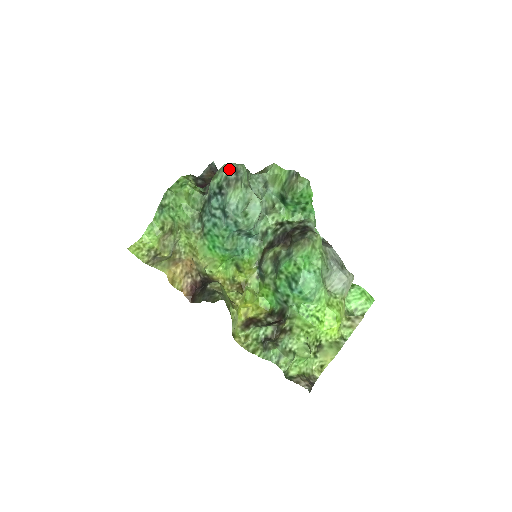
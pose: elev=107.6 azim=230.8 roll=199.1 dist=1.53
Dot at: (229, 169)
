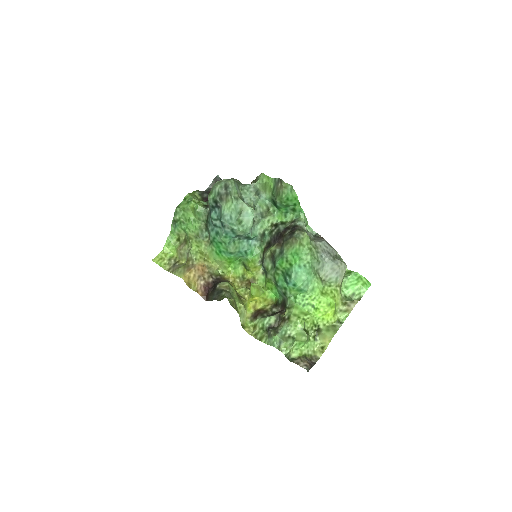
Dot at: (220, 186)
